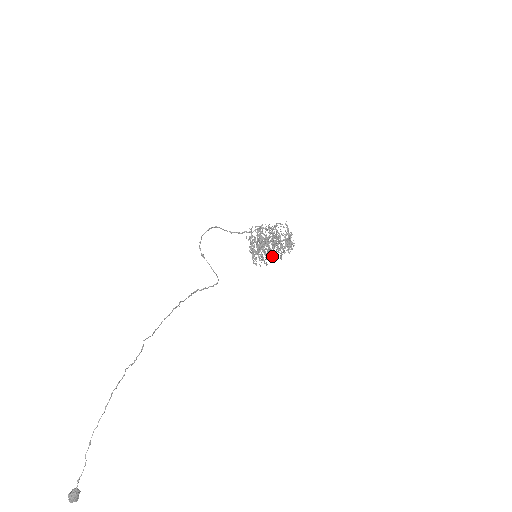
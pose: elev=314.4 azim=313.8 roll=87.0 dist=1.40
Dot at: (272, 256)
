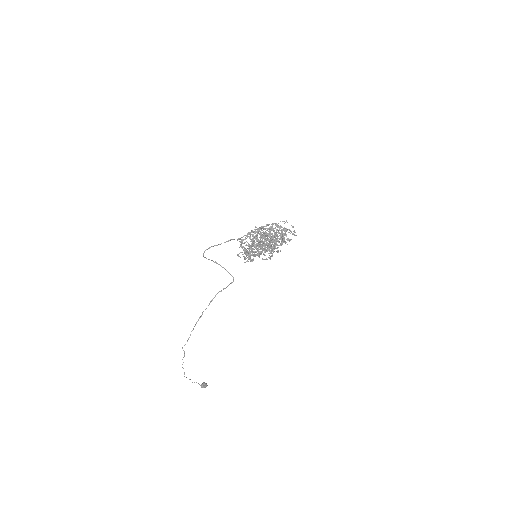
Dot at: (283, 237)
